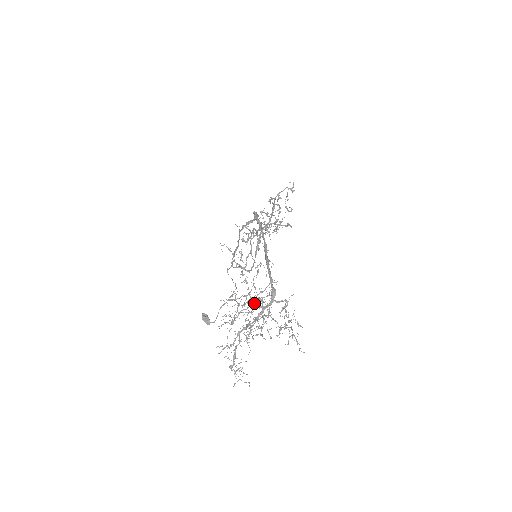
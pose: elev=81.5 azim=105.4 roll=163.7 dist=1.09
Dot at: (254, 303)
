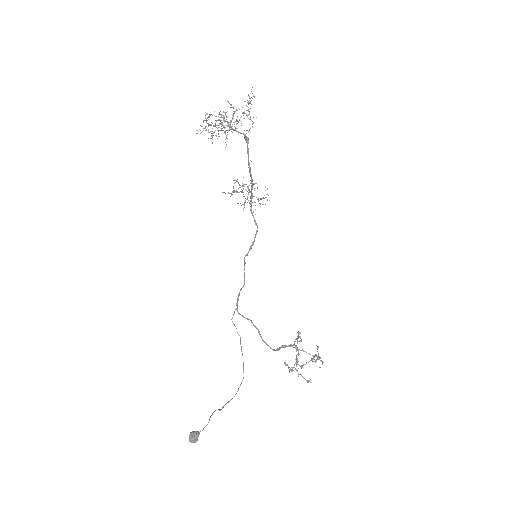
Dot at: occluded
